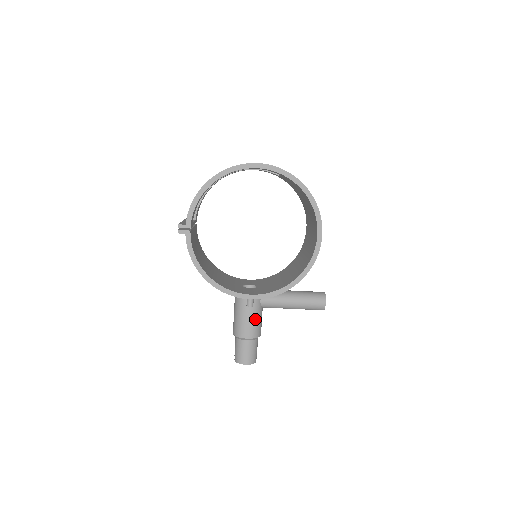
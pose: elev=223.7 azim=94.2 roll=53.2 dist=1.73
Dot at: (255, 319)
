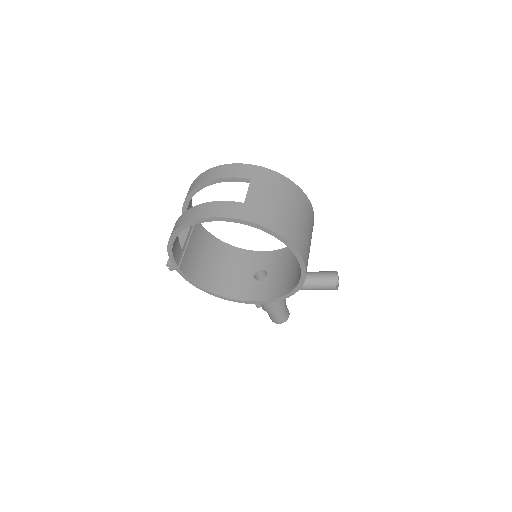
Dot at: occluded
